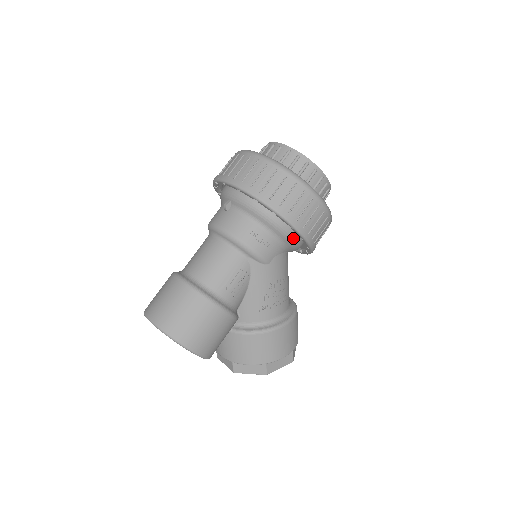
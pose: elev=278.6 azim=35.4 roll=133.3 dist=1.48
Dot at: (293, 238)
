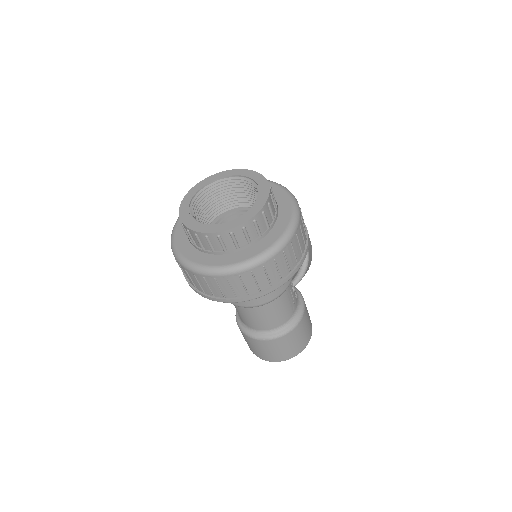
Dot at: occluded
